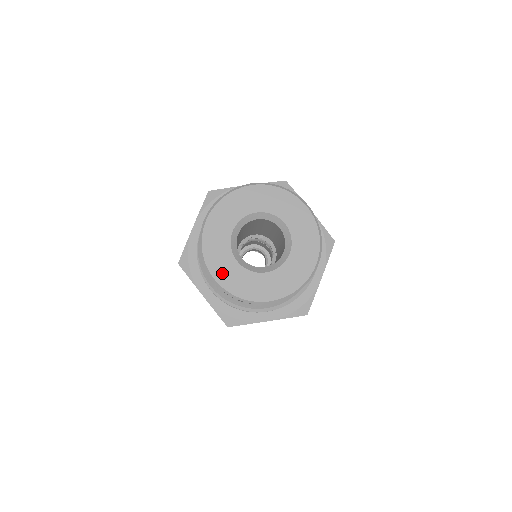
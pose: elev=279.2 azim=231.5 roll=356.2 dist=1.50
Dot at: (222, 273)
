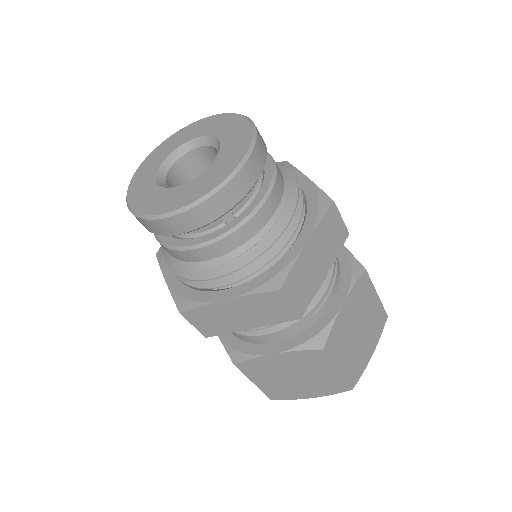
Dot at: (138, 196)
